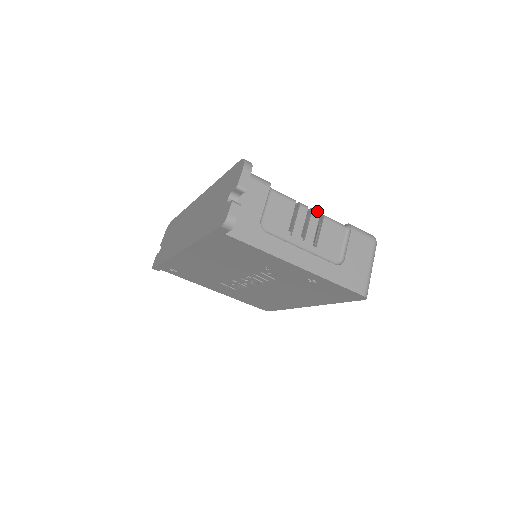
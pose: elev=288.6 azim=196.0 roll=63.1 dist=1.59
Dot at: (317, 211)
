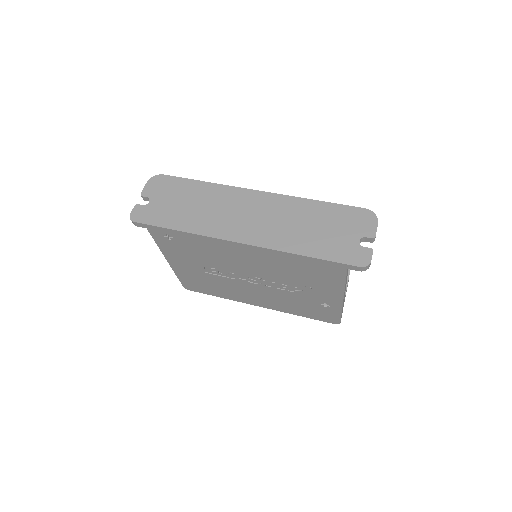
Dot at: occluded
